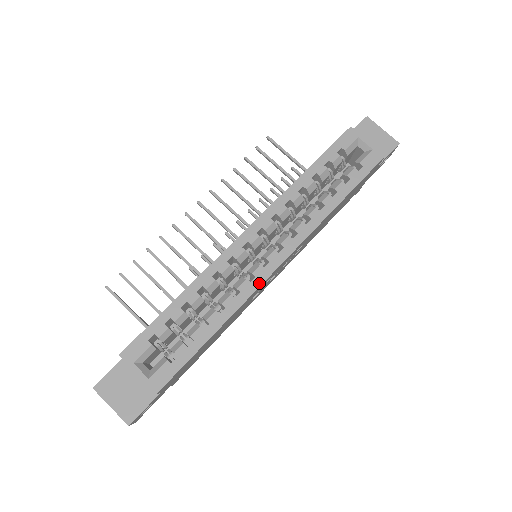
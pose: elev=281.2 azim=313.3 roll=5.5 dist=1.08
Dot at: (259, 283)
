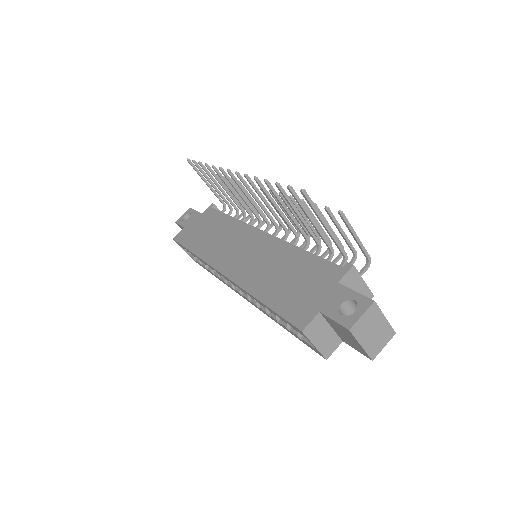
Dot at: (232, 289)
